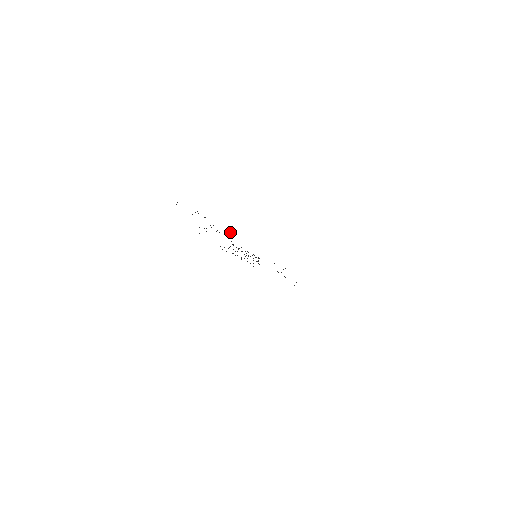
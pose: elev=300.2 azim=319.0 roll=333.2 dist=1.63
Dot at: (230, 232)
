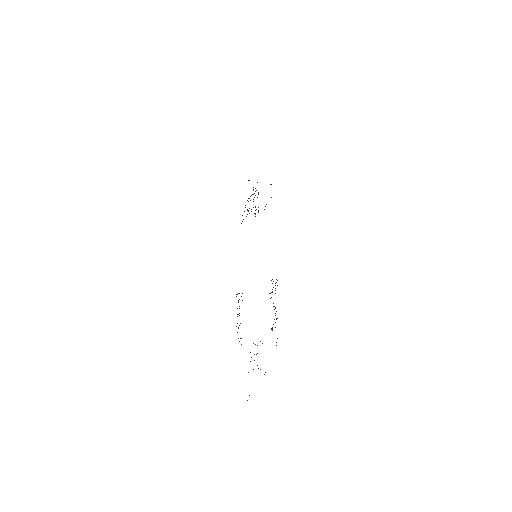
Dot at: occluded
